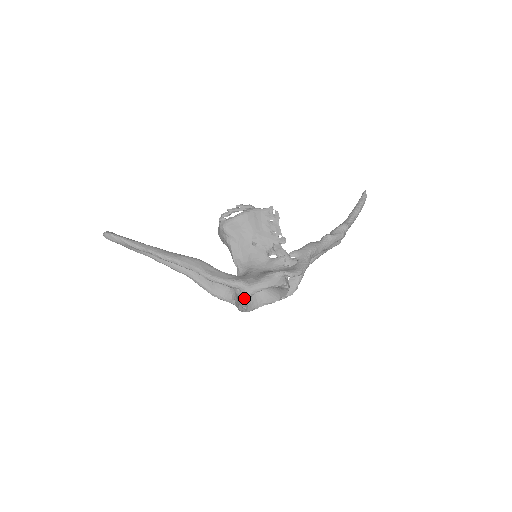
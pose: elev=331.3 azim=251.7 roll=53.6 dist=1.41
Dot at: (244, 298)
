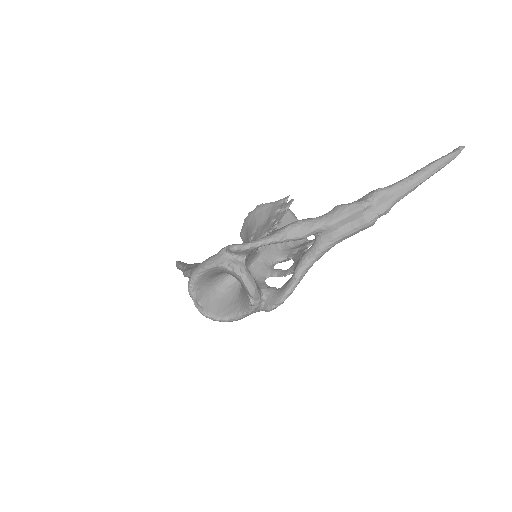
Dot at: (188, 286)
